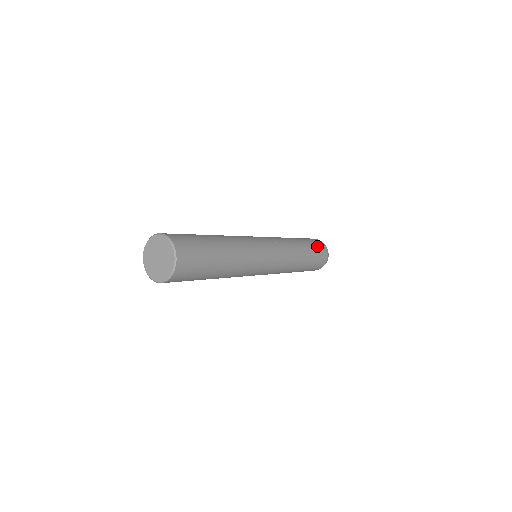
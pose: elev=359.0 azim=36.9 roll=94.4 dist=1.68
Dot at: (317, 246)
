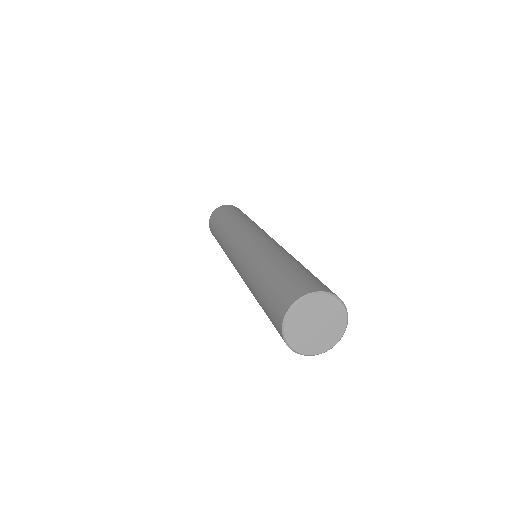
Dot at: (233, 209)
